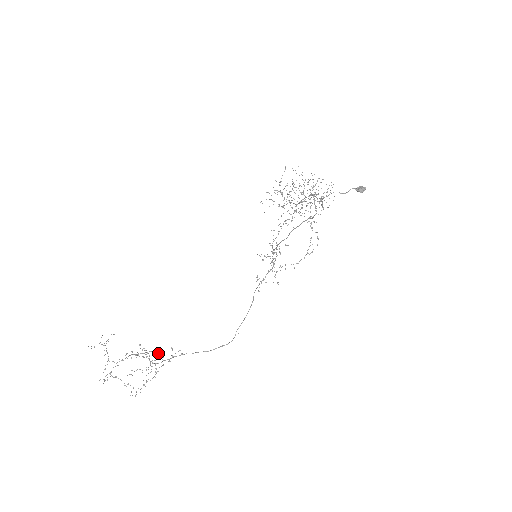
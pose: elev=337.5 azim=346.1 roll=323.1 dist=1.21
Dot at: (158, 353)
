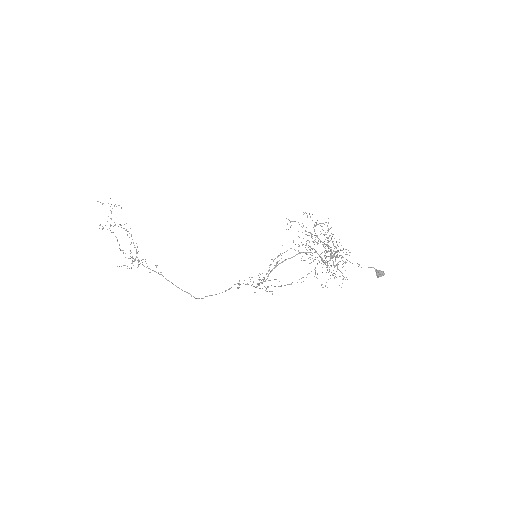
Dot at: (145, 261)
